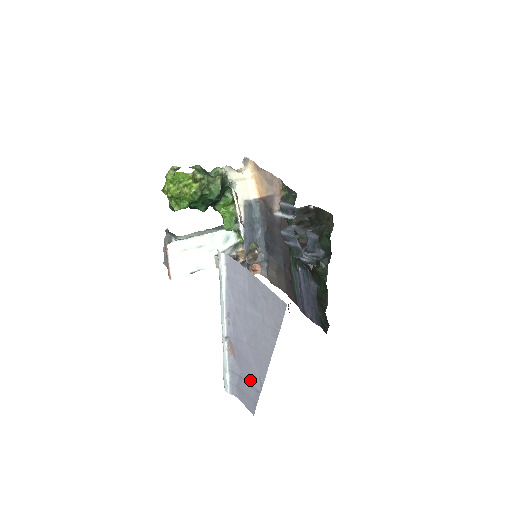
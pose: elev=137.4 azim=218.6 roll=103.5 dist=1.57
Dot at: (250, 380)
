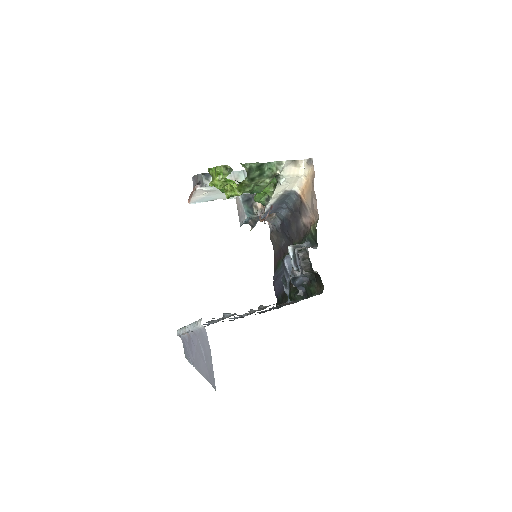
Dot at: (190, 354)
